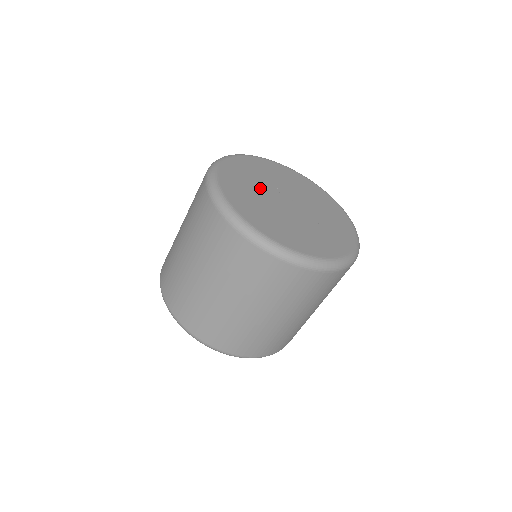
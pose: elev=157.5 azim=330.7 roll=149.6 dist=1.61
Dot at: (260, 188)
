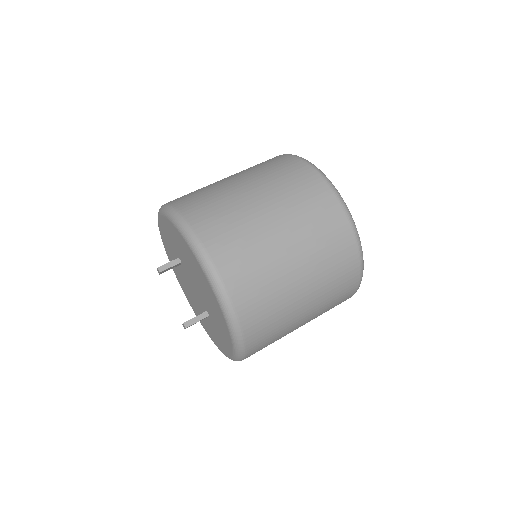
Dot at: occluded
